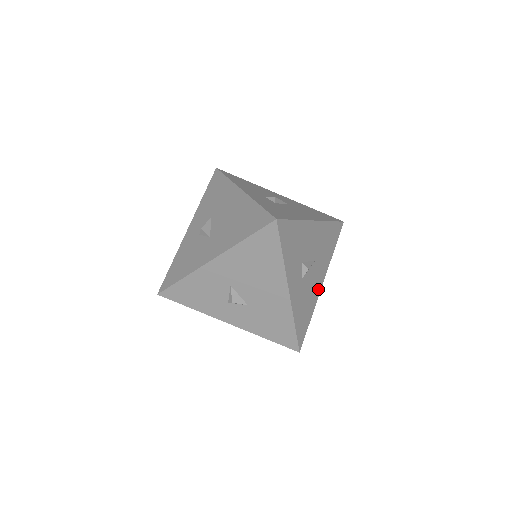
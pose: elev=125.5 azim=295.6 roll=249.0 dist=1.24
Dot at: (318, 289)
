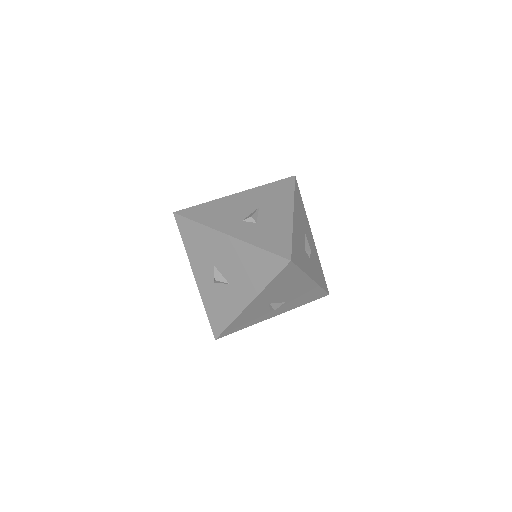
Dot at: (313, 244)
